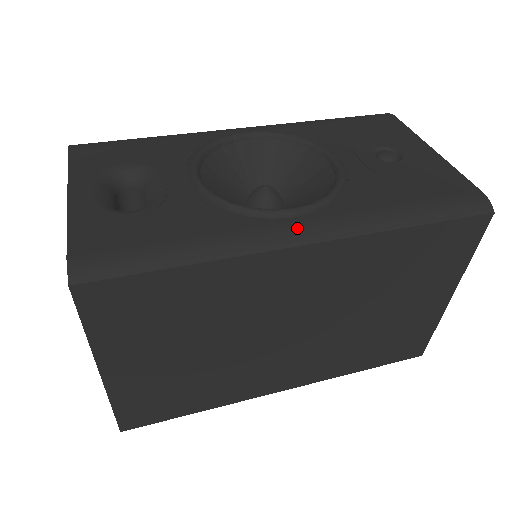
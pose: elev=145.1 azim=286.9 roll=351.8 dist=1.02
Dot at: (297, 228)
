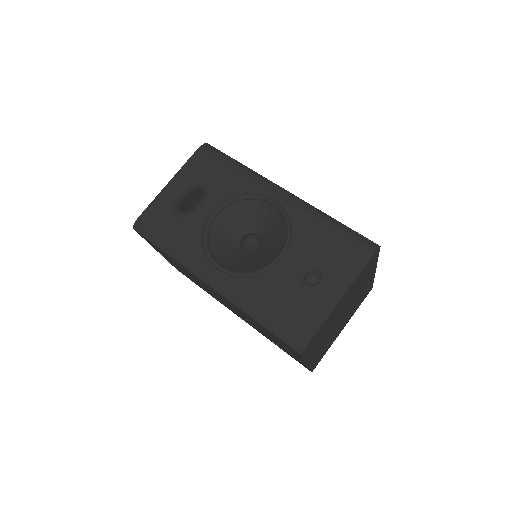
Dot at: (211, 276)
